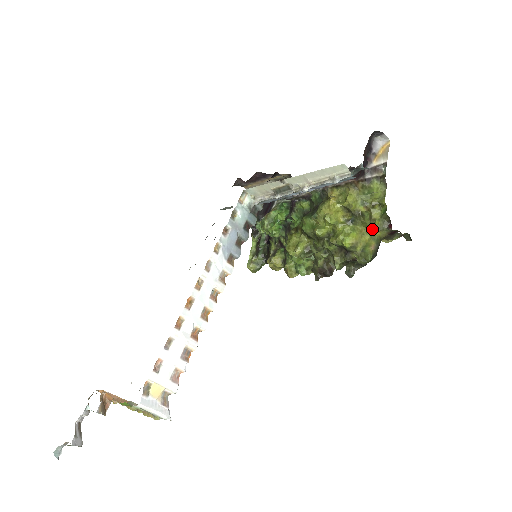
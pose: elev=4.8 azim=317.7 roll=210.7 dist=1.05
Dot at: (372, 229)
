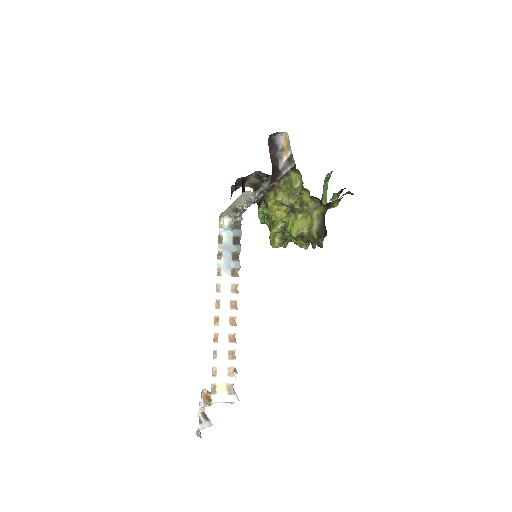
Dot at: (309, 211)
